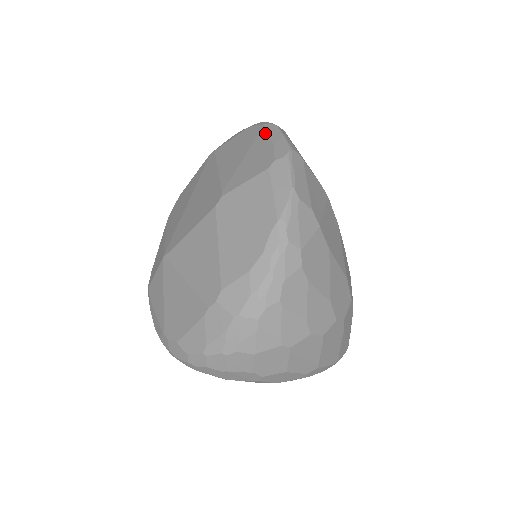
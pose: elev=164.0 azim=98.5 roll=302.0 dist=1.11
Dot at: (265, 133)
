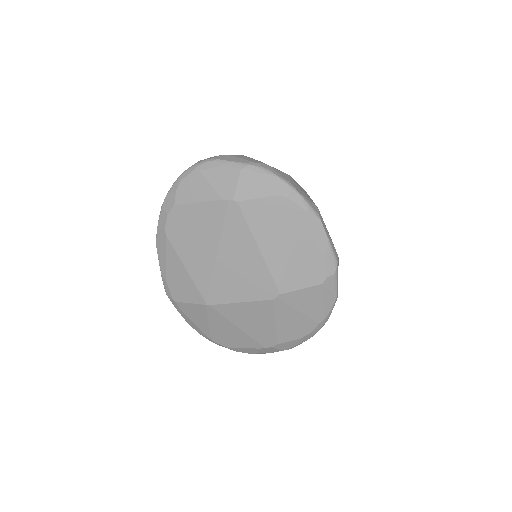
Dot at: (310, 229)
